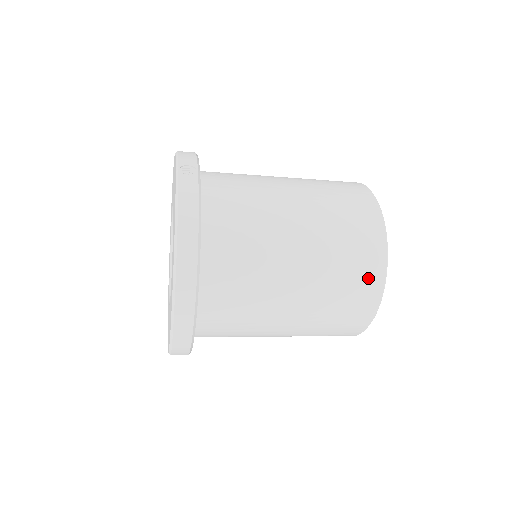
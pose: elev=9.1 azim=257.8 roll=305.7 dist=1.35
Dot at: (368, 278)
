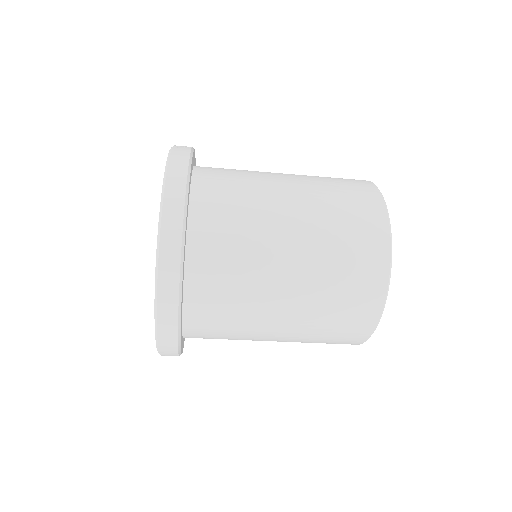
Dot at: (371, 242)
